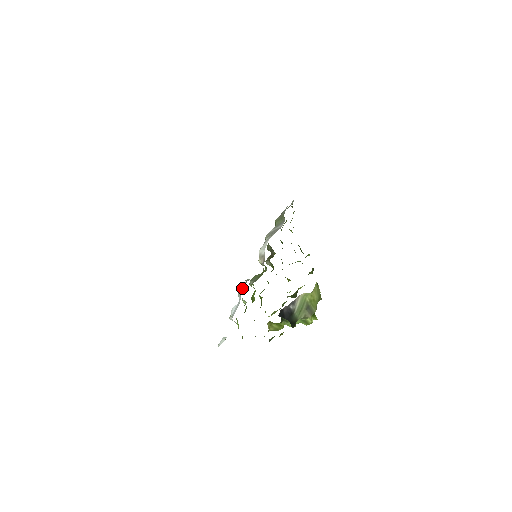
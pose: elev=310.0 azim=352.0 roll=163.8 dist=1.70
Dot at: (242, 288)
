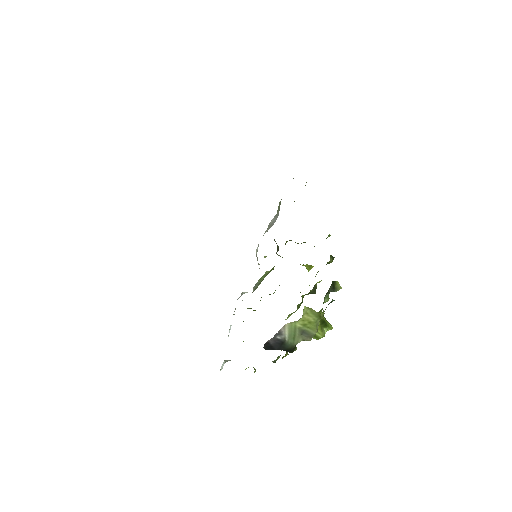
Dot at: occluded
